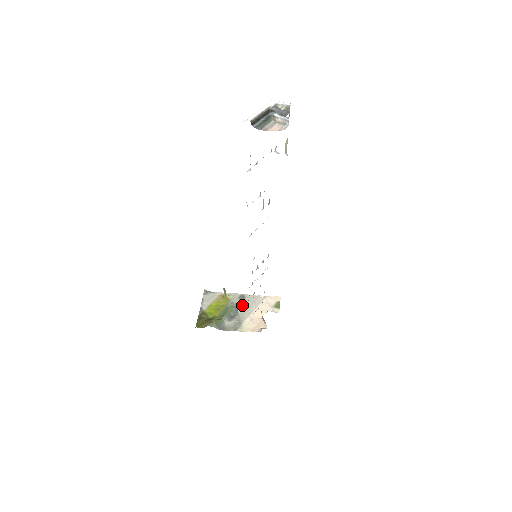
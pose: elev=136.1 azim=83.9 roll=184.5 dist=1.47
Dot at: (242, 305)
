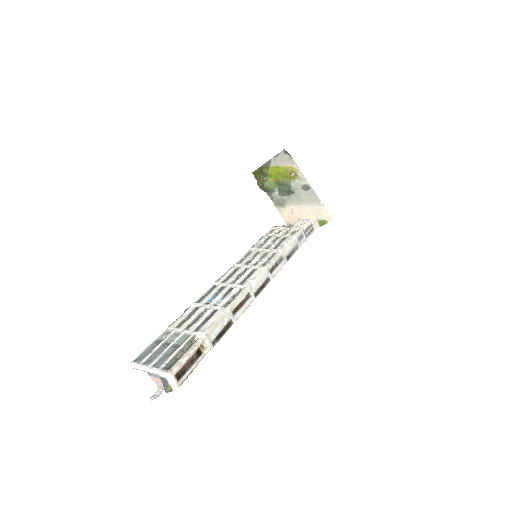
Dot at: (299, 193)
